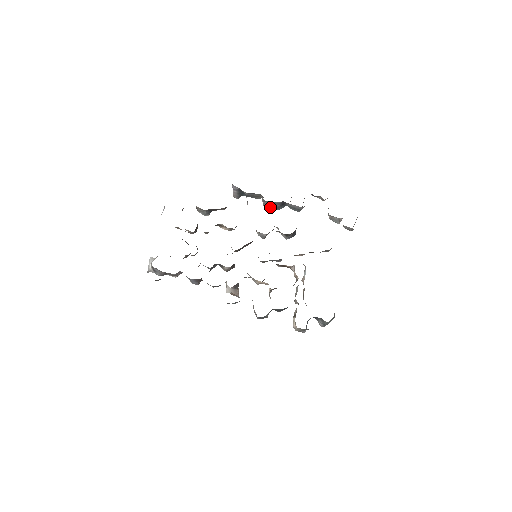
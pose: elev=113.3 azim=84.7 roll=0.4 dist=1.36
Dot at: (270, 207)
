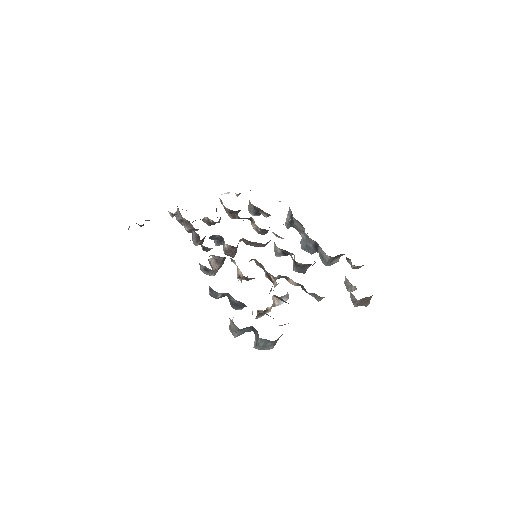
Dot at: (304, 245)
